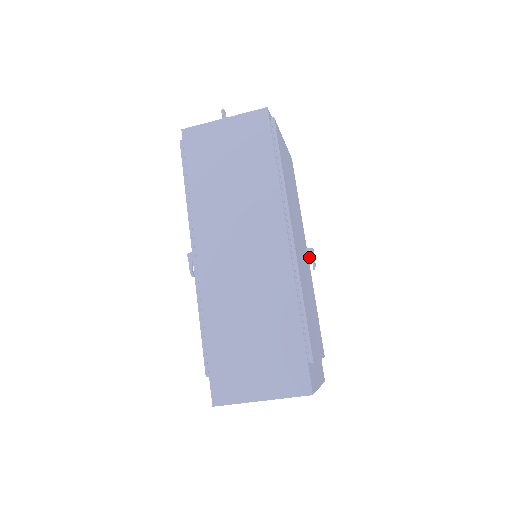
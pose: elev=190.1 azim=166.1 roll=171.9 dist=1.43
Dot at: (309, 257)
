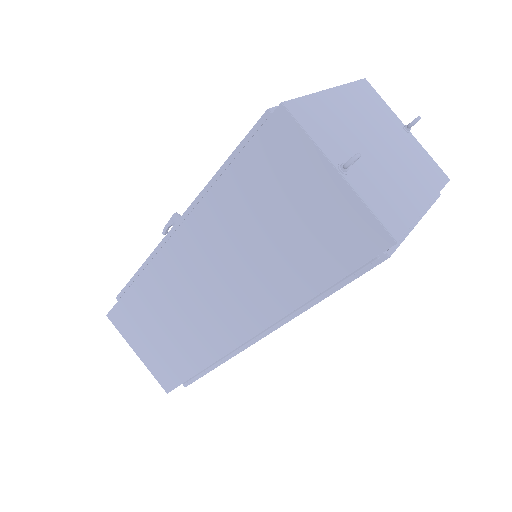
Dot at: occluded
